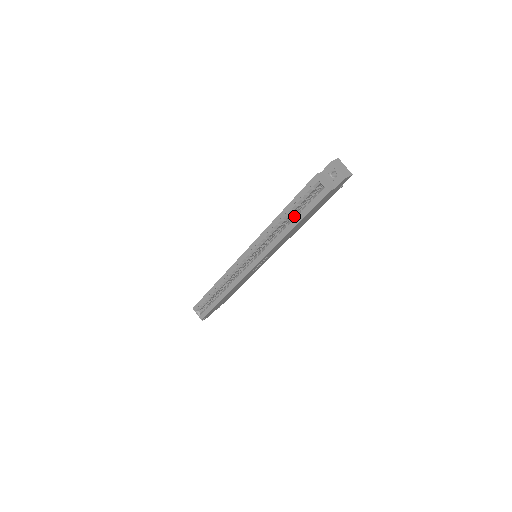
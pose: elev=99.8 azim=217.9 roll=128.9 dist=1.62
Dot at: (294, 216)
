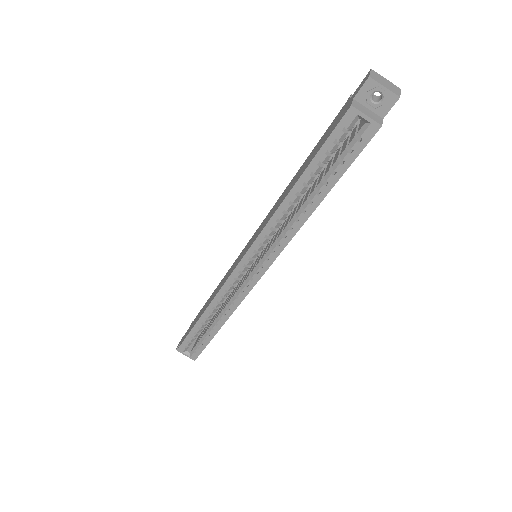
Dot at: (319, 183)
